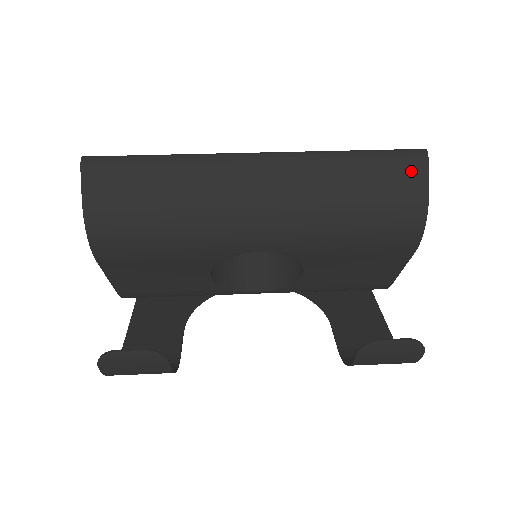
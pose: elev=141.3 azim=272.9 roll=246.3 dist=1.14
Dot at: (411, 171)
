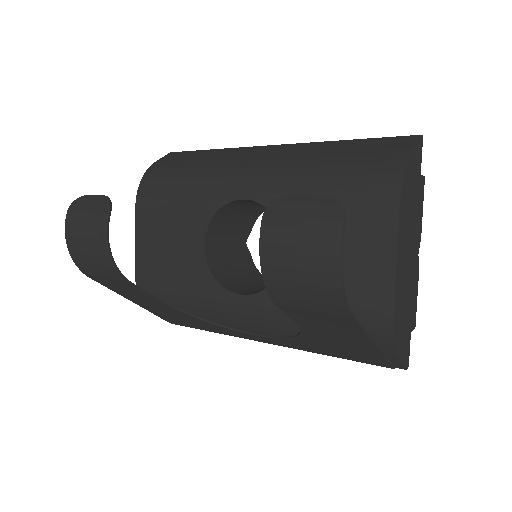
Dot at: (399, 141)
